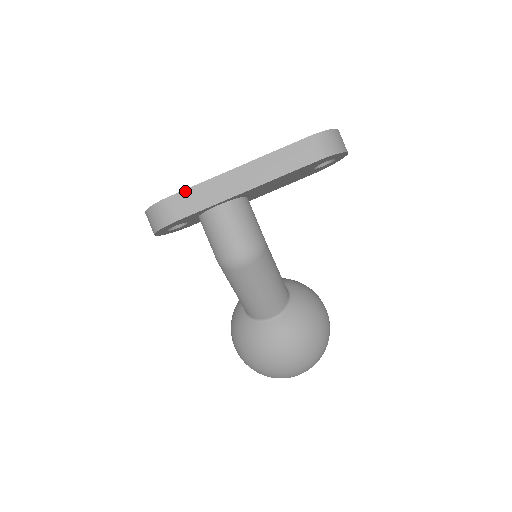
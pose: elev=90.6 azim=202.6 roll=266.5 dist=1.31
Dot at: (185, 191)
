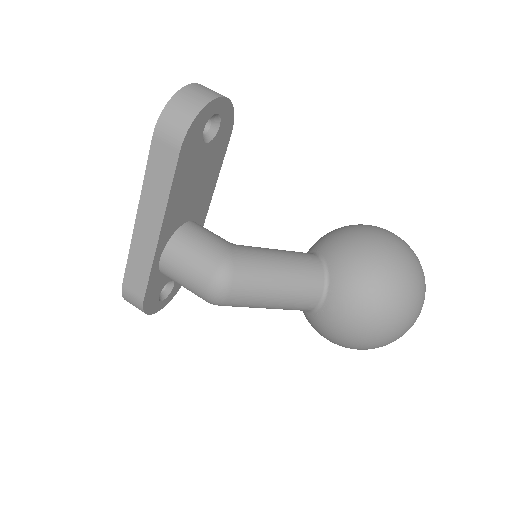
Dot at: (126, 273)
